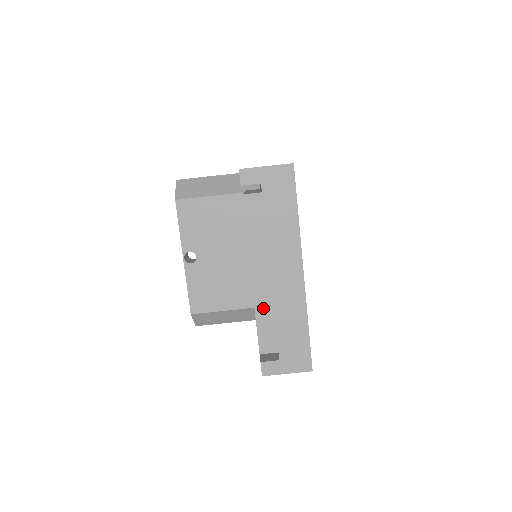
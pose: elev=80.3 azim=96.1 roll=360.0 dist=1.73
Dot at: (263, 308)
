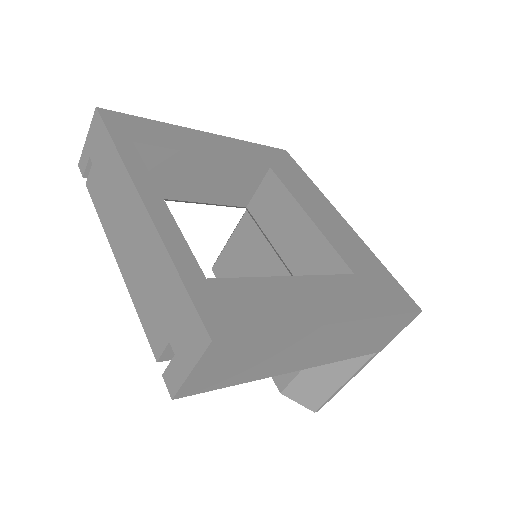
Dot at: (135, 289)
